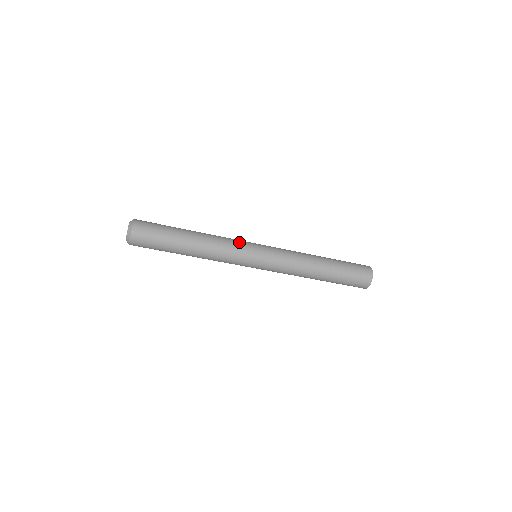
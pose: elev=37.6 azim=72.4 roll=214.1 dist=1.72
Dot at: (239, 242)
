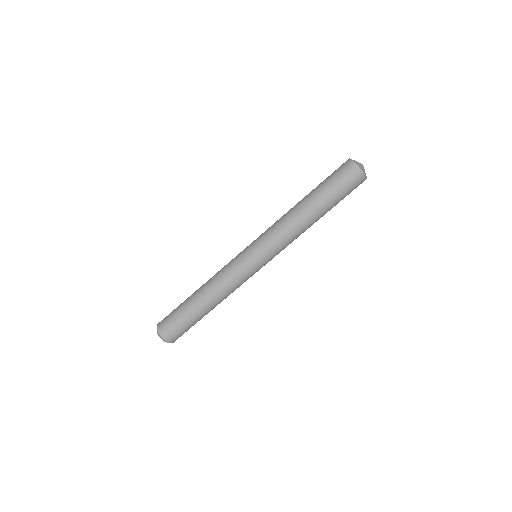
Dot at: (231, 261)
